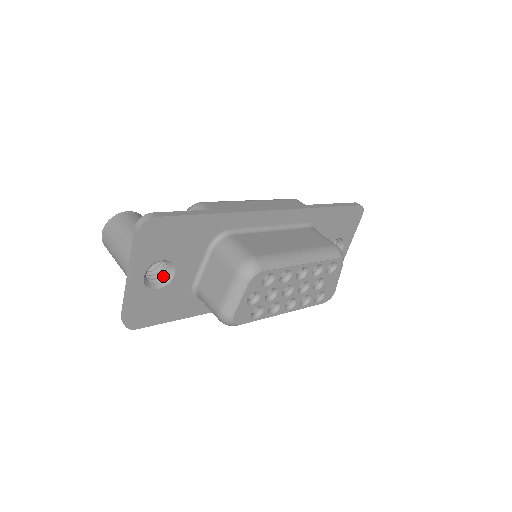
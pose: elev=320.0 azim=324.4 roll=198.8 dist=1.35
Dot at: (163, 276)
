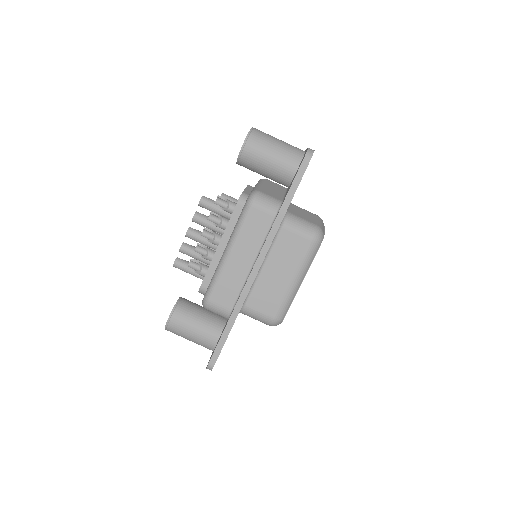
Dot at: occluded
